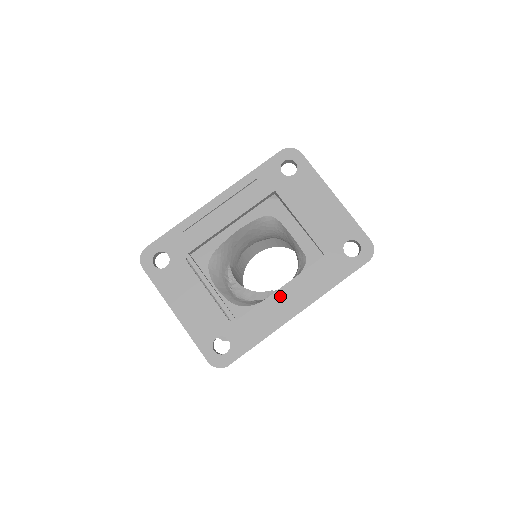
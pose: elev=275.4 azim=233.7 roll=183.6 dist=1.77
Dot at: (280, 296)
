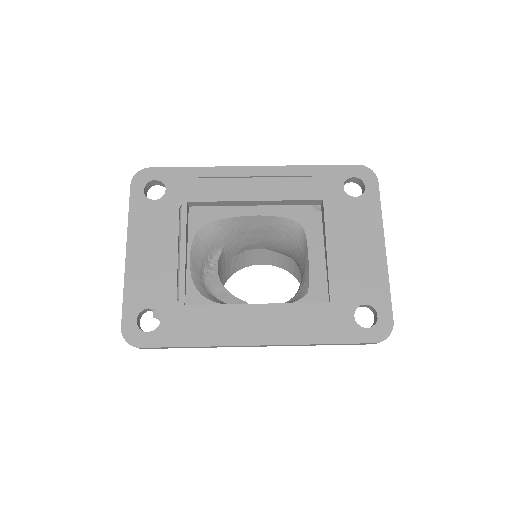
Dot at: (250, 312)
